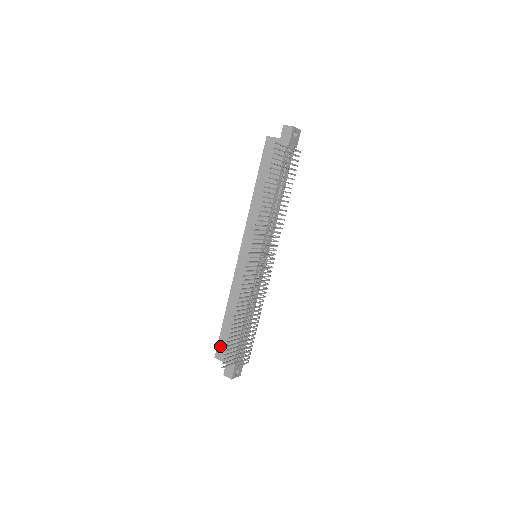
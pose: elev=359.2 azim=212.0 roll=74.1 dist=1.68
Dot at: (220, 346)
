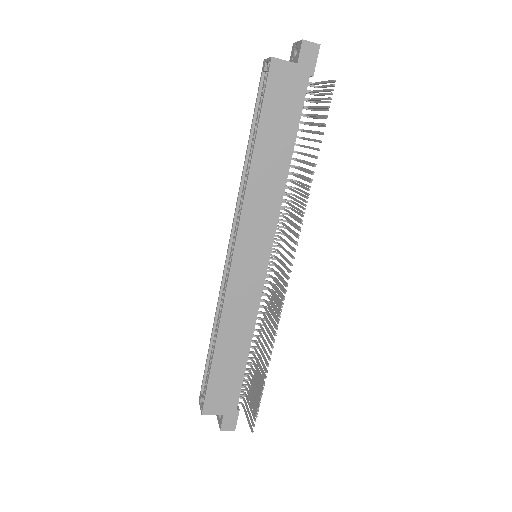
Dot at: (210, 397)
